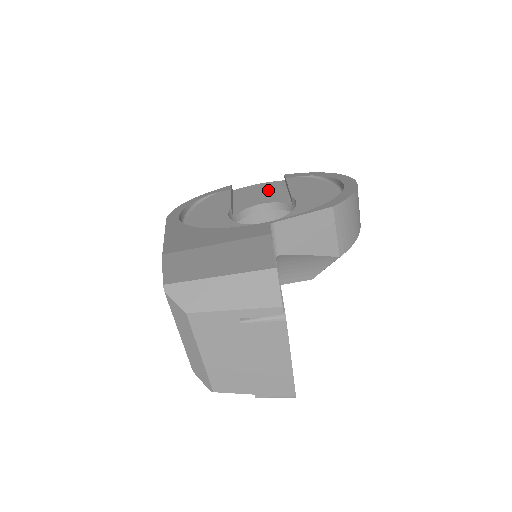
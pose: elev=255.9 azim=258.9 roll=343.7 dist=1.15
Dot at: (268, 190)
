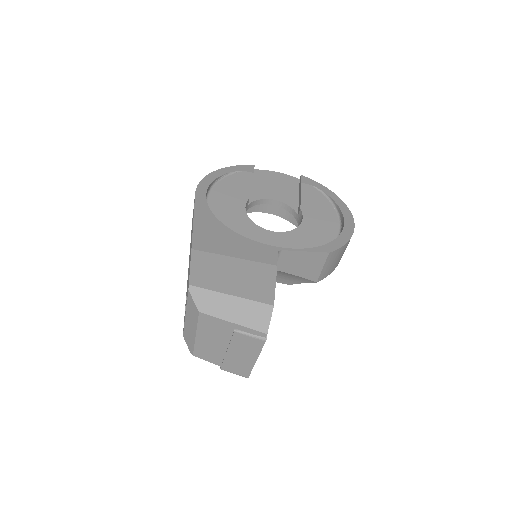
Dot at: (283, 185)
